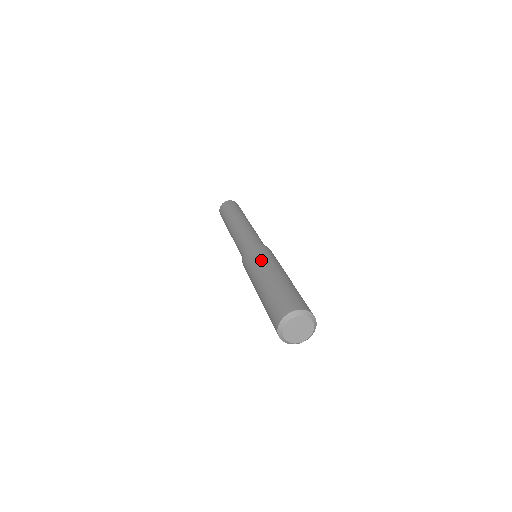
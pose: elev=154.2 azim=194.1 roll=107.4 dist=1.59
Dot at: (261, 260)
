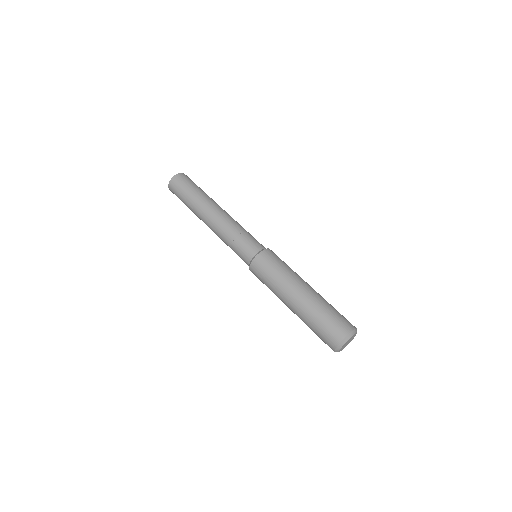
Dot at: (288, 269)
